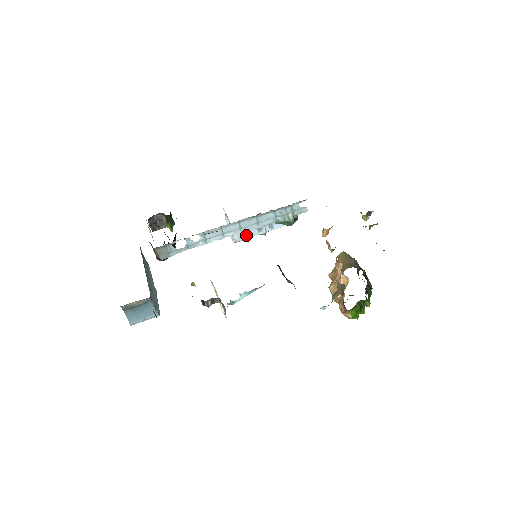
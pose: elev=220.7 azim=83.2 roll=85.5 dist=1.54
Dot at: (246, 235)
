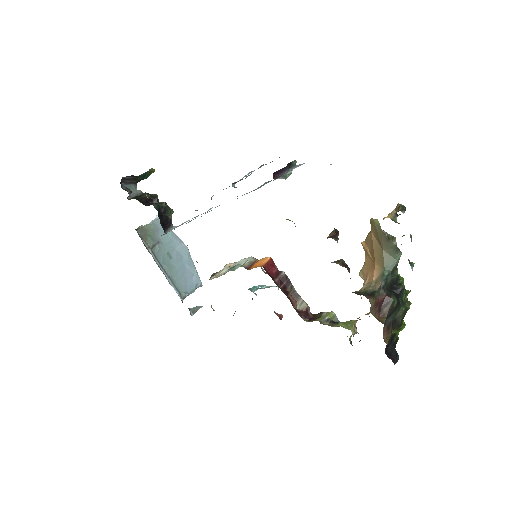
Dot at: occluded
